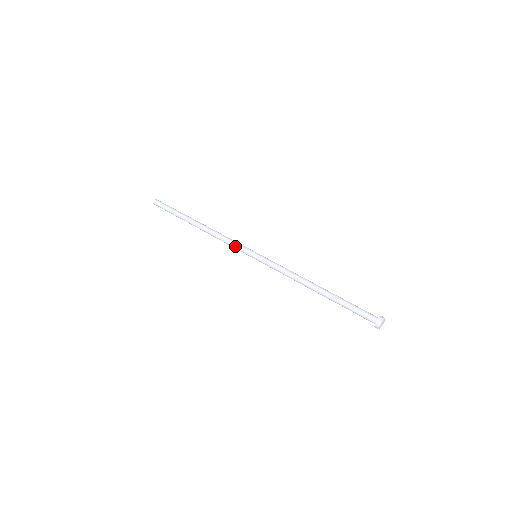
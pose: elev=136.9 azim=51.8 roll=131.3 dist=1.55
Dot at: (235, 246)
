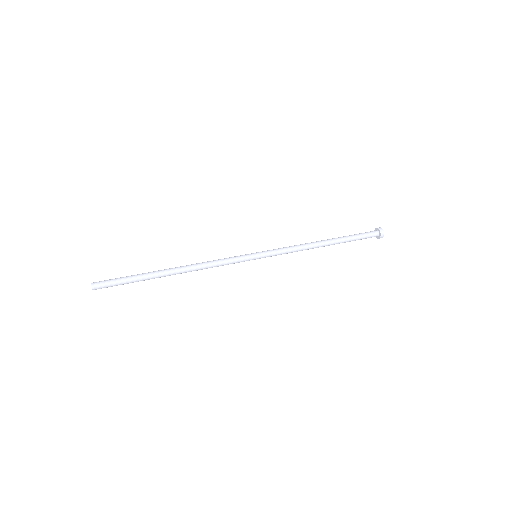
Dot at: (232, 262)
